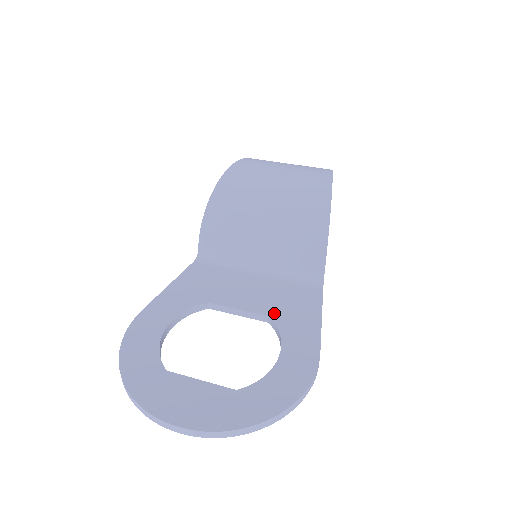
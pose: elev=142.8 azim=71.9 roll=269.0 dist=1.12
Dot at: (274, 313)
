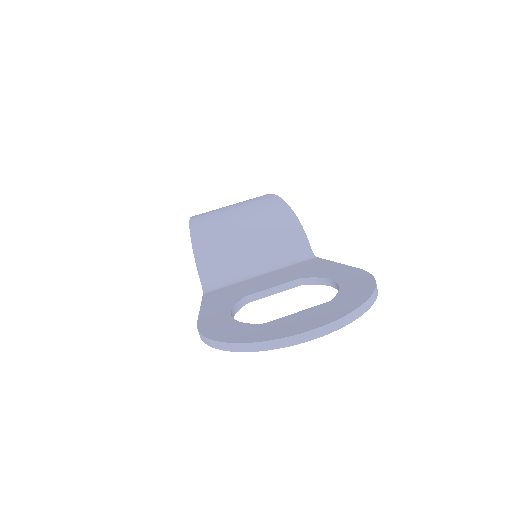
Dot at: (301, 276)
